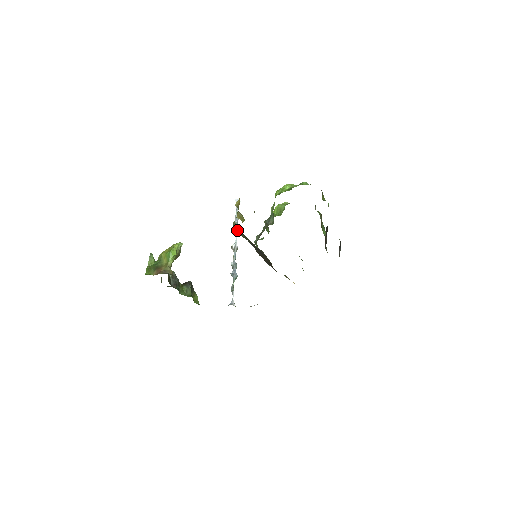
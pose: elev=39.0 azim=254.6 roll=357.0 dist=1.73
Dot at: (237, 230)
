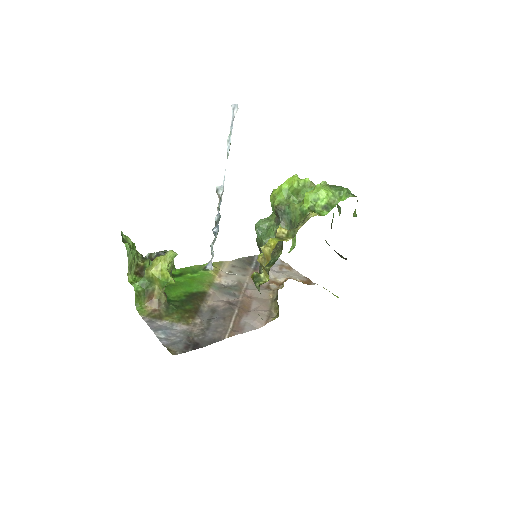
Dot at: occluded
